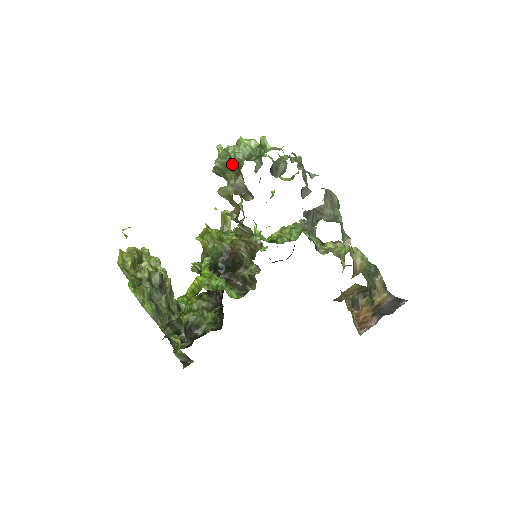
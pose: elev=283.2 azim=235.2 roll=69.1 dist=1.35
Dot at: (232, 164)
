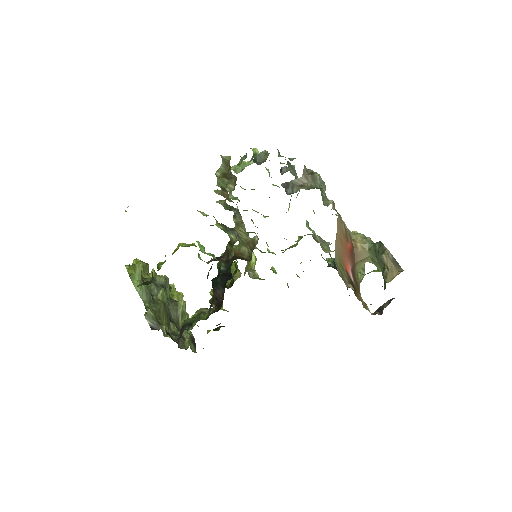
Dot at: (226, 167)
